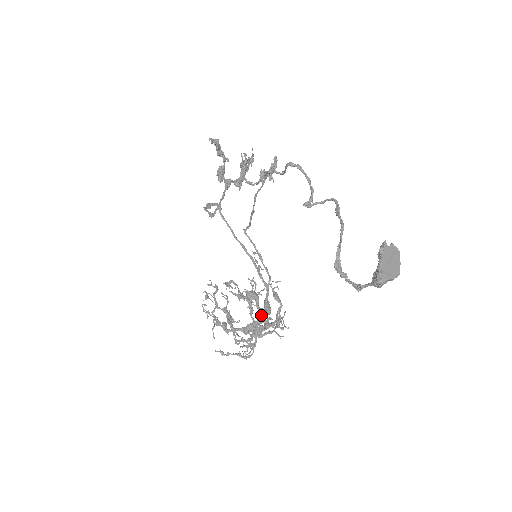
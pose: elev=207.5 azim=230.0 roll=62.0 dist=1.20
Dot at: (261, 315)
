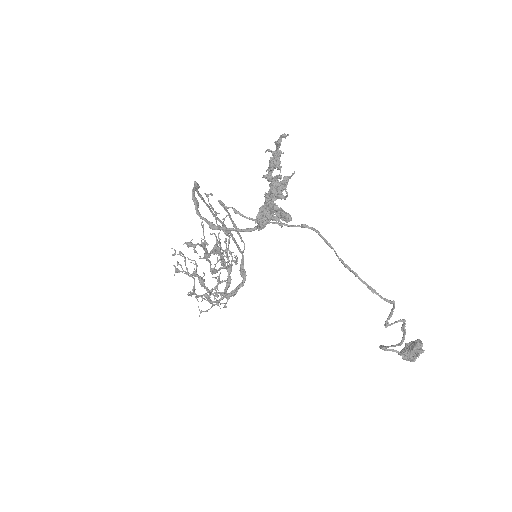
Dot at: (224, 264)
